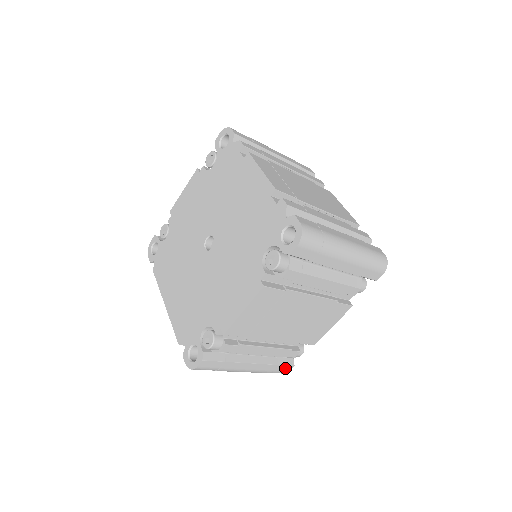
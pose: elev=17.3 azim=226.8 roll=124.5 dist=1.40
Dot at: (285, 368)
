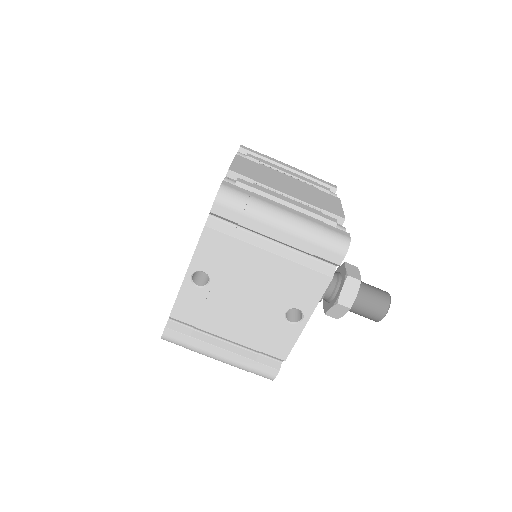
Dot at: (339, 232)
